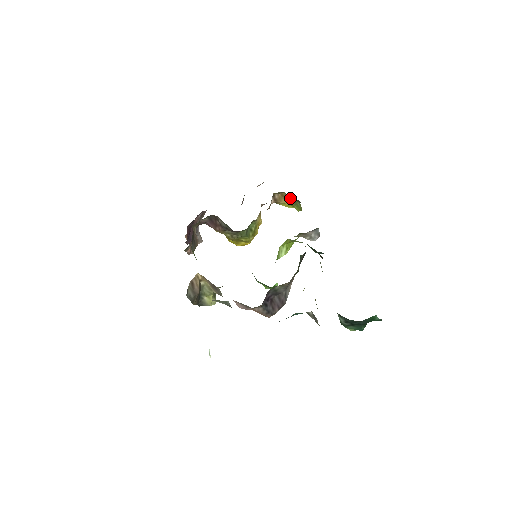
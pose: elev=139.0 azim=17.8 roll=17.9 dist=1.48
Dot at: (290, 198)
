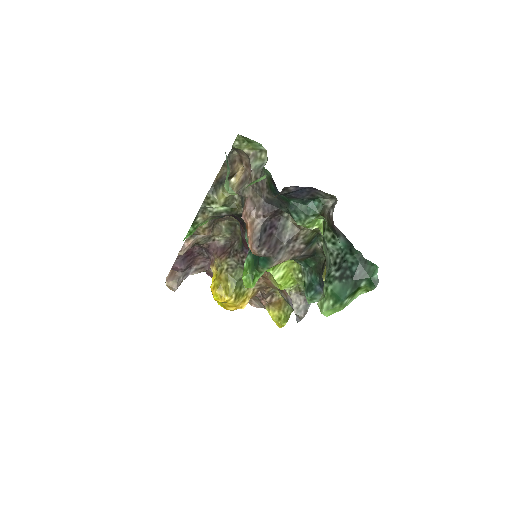
Dot at: (286, 304)
